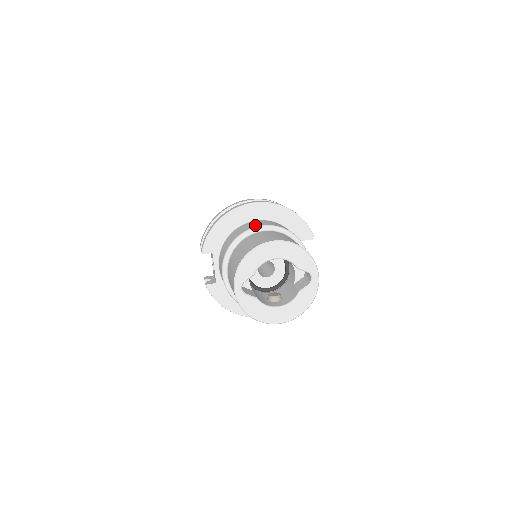
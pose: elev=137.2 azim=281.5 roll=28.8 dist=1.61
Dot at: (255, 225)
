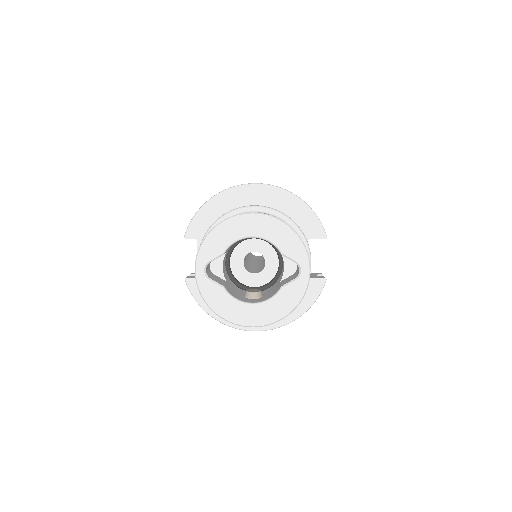
Dot at: occluded
